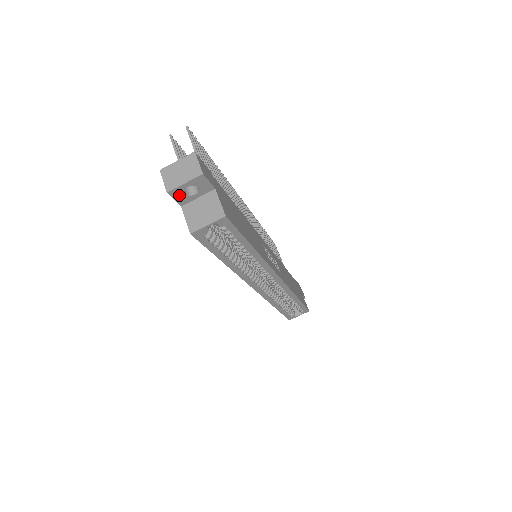
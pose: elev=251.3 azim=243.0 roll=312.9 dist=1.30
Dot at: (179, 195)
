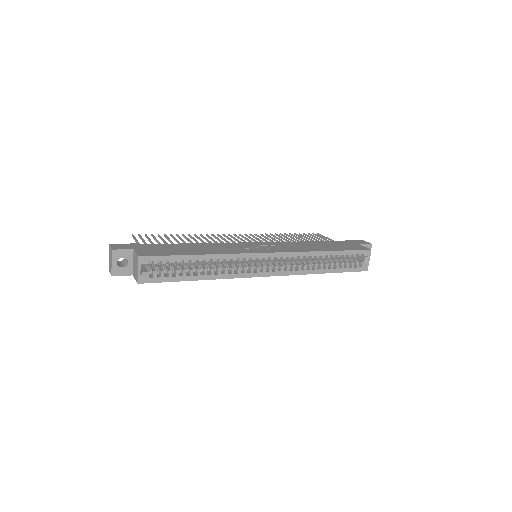
Dot at: (120, 271)
